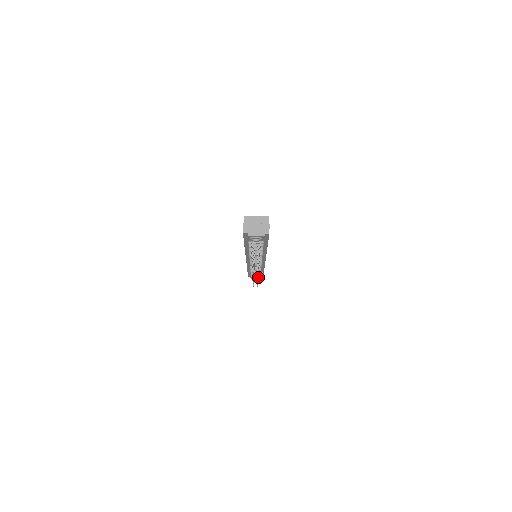
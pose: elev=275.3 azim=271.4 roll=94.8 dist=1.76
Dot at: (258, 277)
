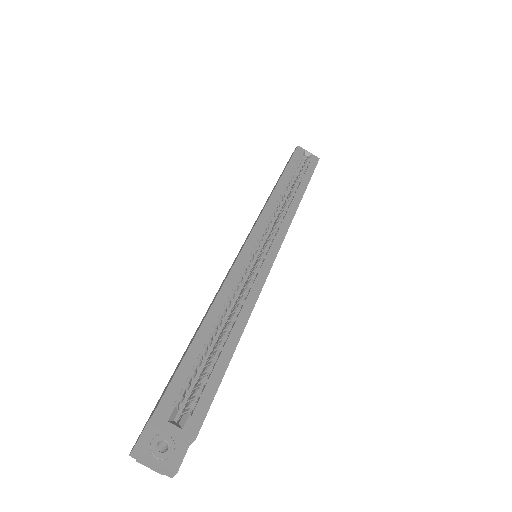
Dot at: occluded
